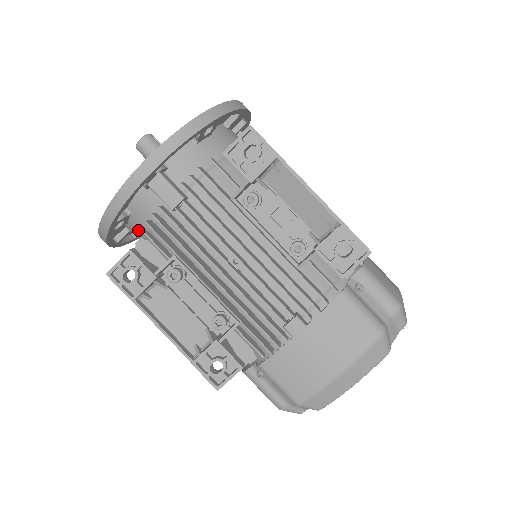
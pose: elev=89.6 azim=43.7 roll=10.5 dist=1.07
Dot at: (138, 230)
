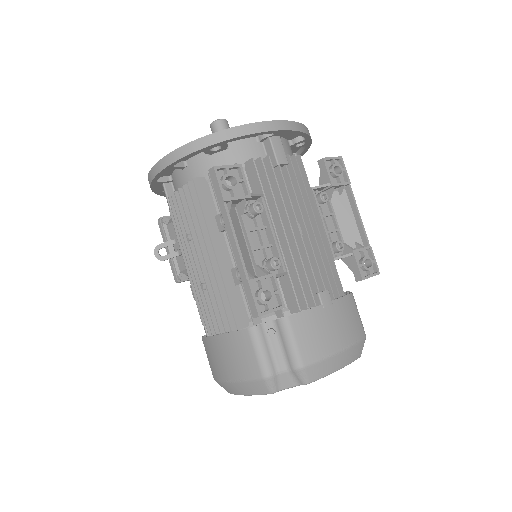
Dot at: (220, 165)
